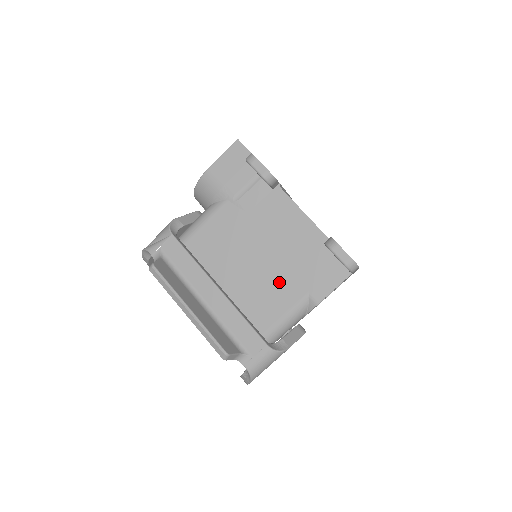
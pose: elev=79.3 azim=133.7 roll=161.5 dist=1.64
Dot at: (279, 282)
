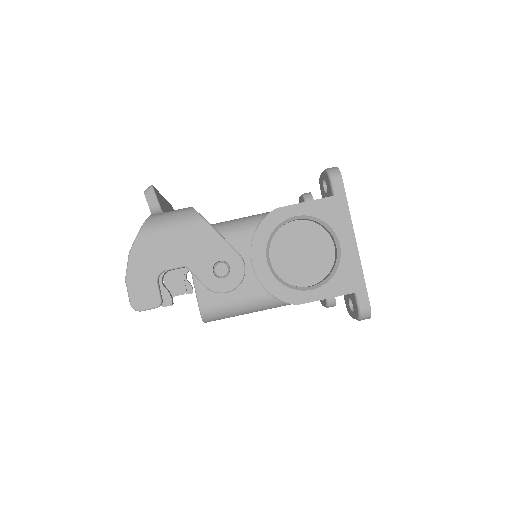
Dot at: occluded
